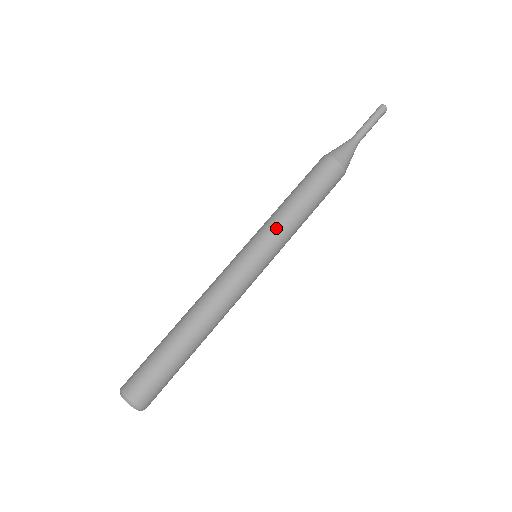
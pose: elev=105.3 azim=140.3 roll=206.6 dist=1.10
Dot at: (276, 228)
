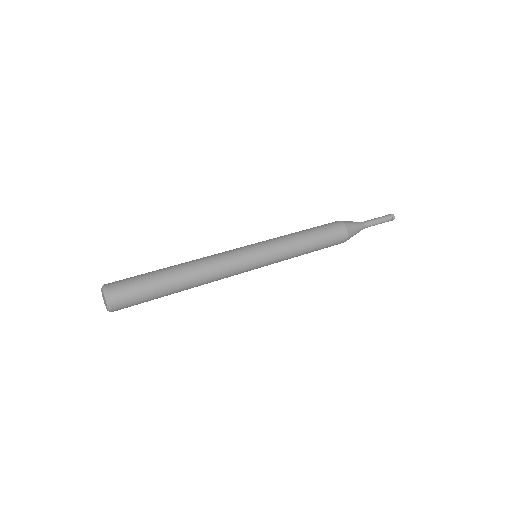
Dot at: (283, 246)
